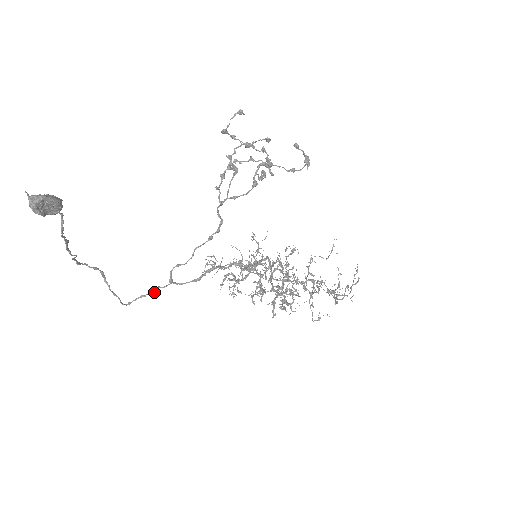
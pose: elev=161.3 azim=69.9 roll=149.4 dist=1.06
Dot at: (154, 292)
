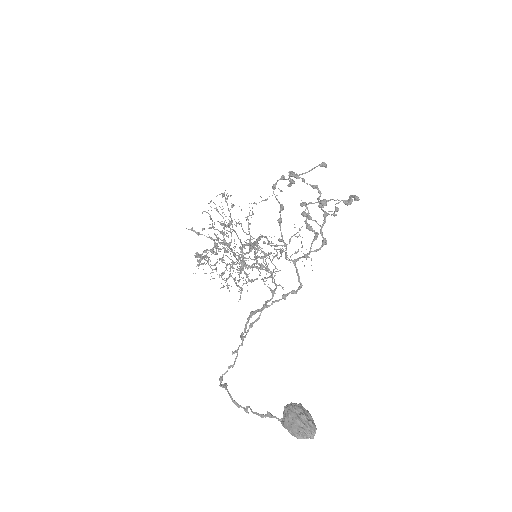
Dot at: (236, 358)
